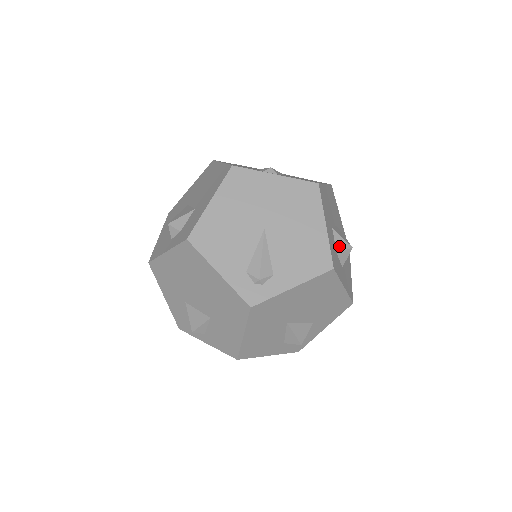
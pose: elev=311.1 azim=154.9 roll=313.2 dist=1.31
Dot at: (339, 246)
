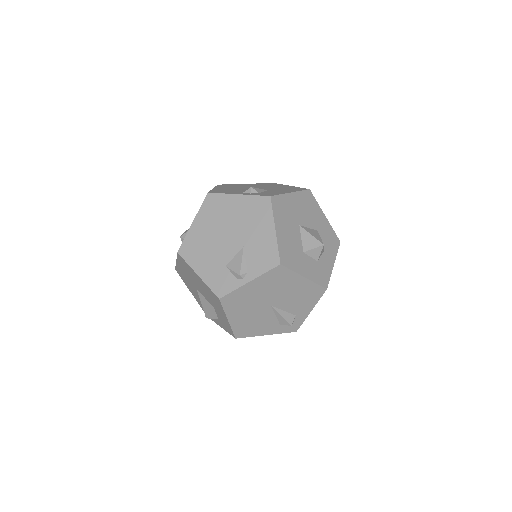
Dot at: (316, 256)
